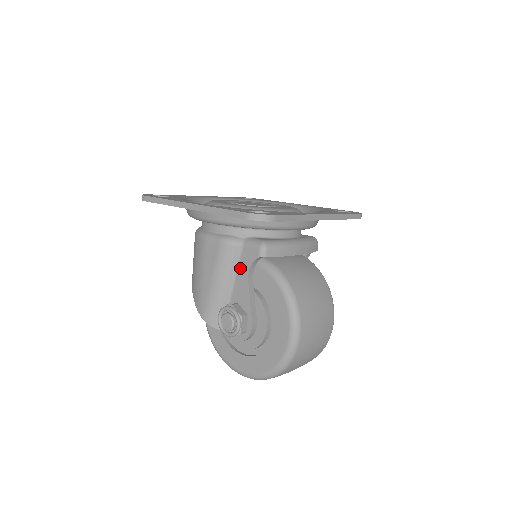
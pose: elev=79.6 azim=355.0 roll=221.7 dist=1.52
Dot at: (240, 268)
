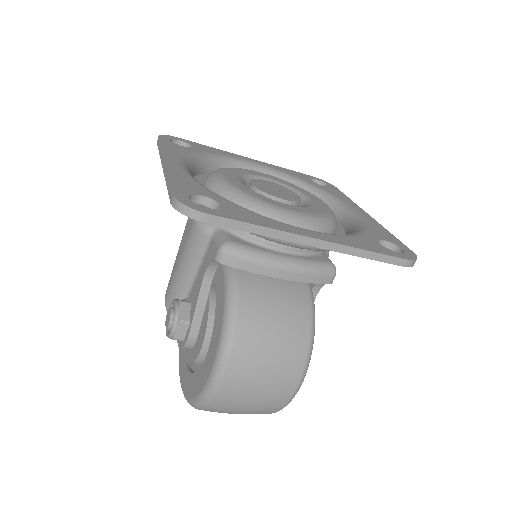
Dot at: (203, 263)
